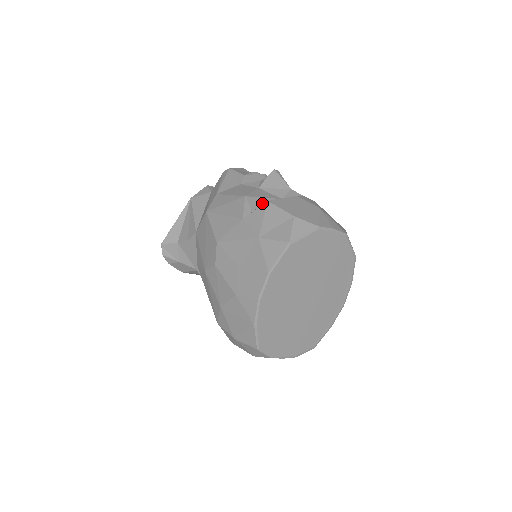
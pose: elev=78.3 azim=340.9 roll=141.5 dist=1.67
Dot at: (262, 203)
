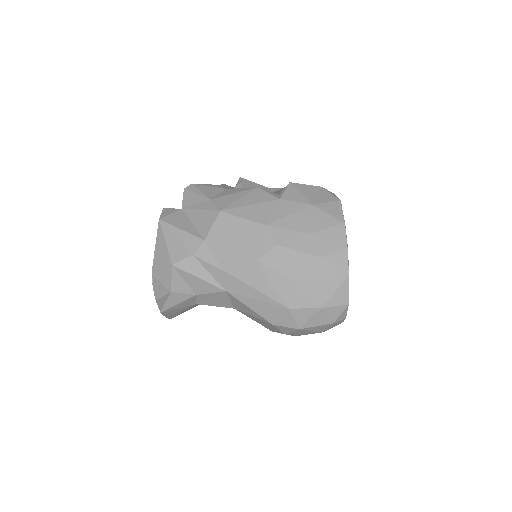
Dot at: occluded
